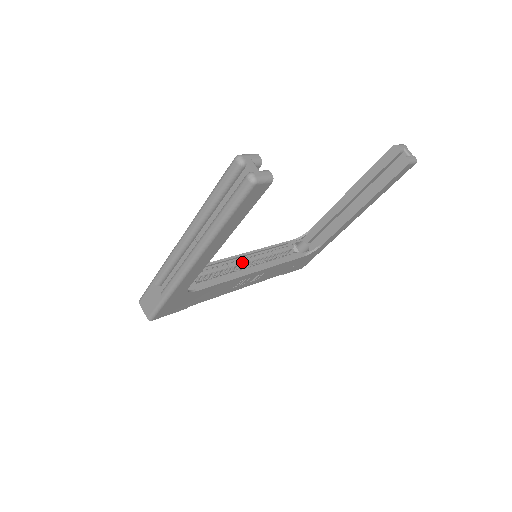
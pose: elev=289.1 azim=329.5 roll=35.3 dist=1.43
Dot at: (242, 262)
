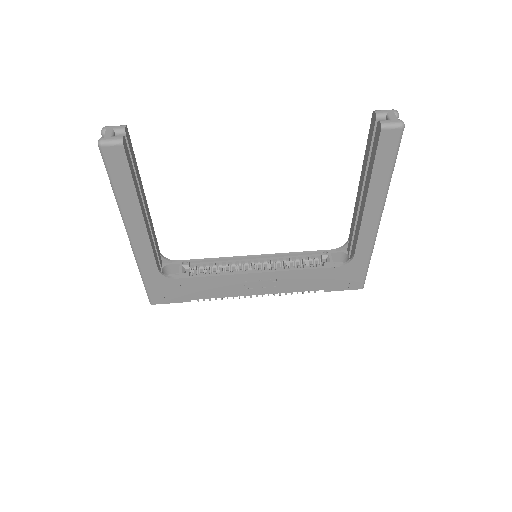
Dot at: (250, 264)
